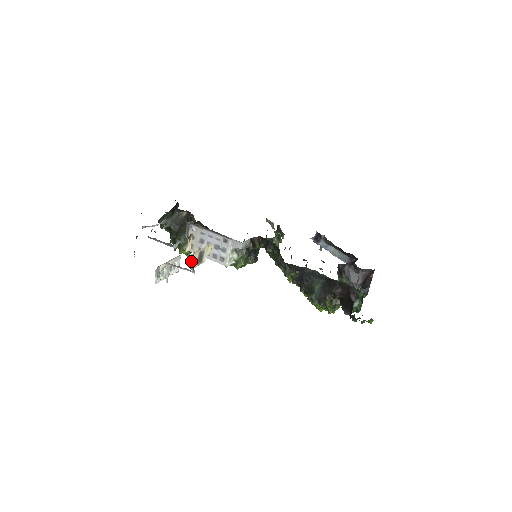
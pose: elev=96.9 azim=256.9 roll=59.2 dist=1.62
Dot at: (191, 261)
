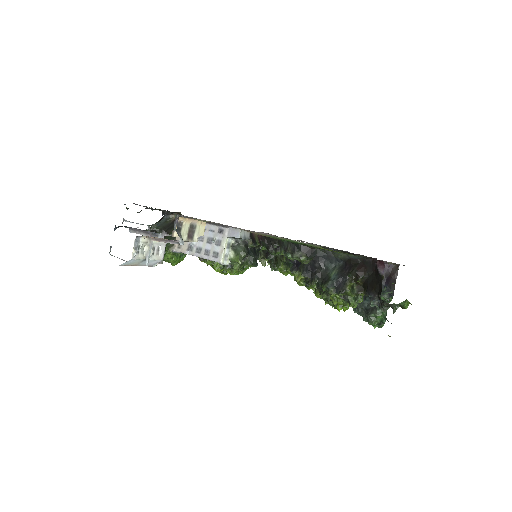
Dot at: (180, 228)
